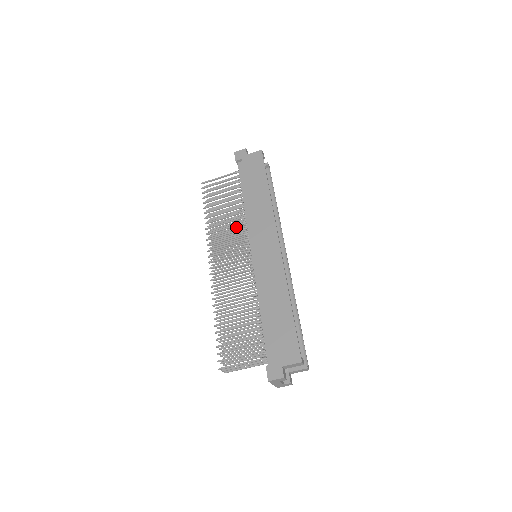
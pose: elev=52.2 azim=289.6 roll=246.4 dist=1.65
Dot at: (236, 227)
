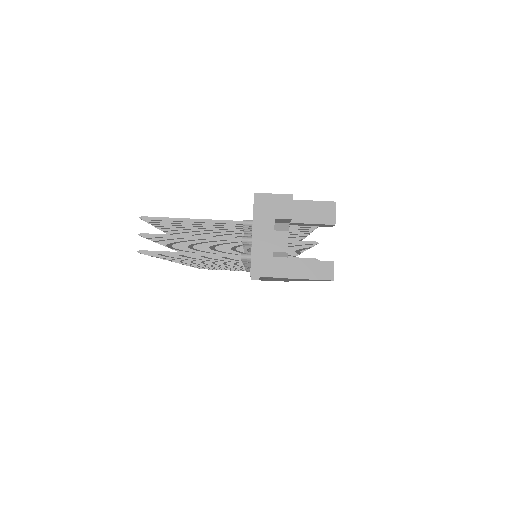
Dot at: occluded
